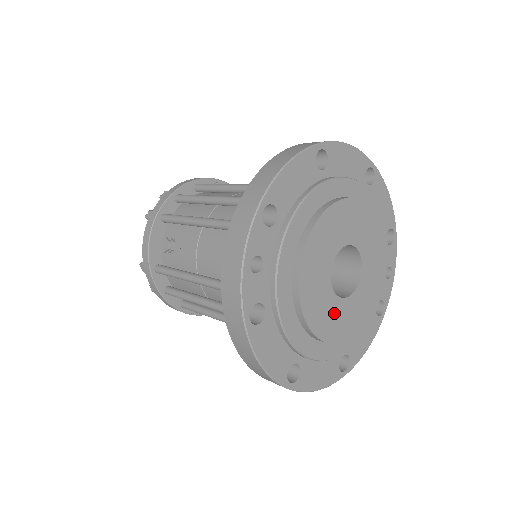
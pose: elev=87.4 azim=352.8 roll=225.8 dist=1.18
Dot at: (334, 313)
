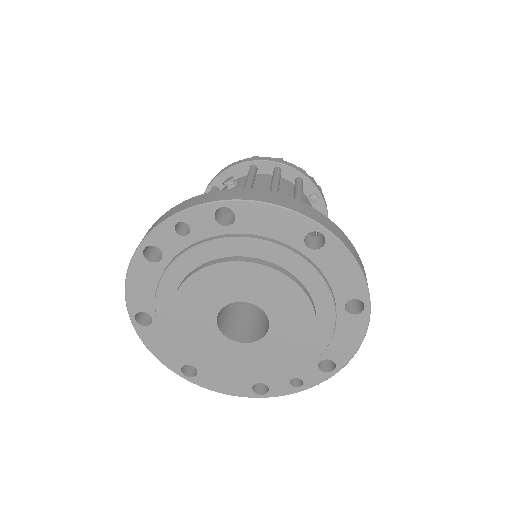
Dot at: (203, 328)
